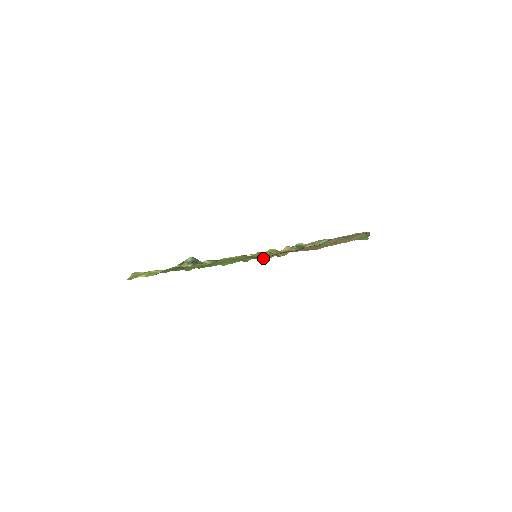
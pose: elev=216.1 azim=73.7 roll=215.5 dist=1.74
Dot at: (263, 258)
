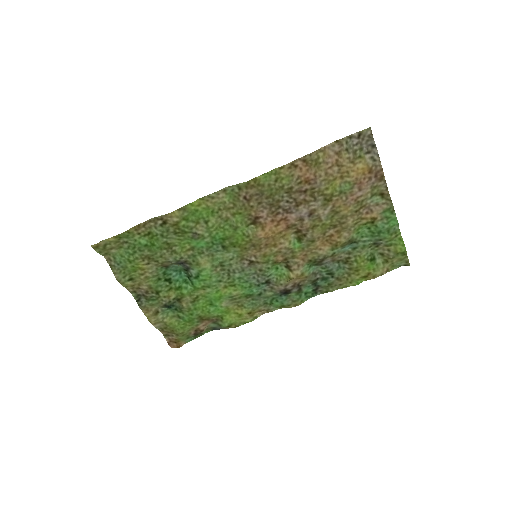
Dot at: (259, 232)
